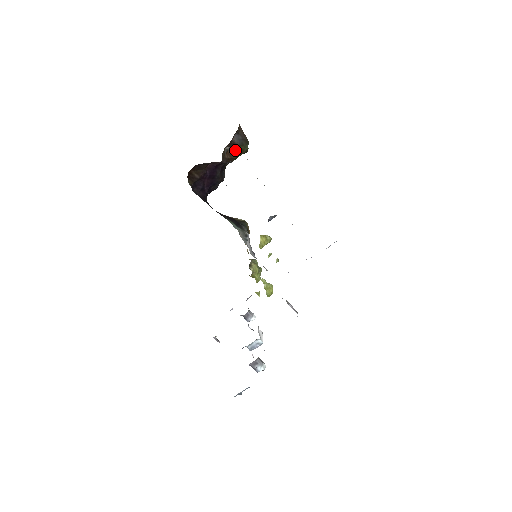
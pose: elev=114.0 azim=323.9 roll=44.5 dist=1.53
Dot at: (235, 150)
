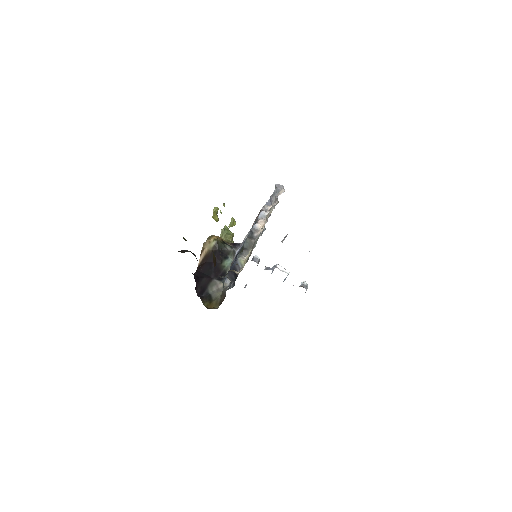
Dot at: (213, 256)
